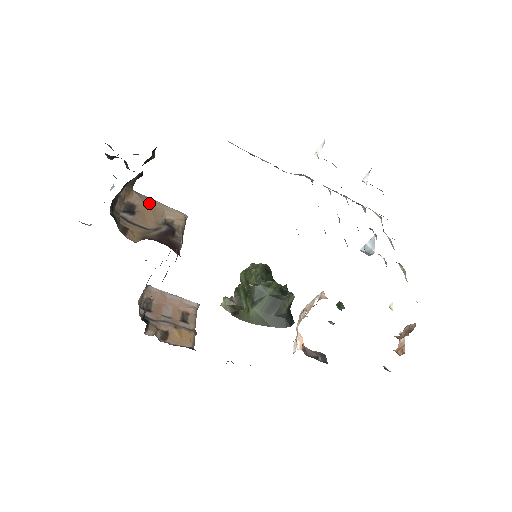
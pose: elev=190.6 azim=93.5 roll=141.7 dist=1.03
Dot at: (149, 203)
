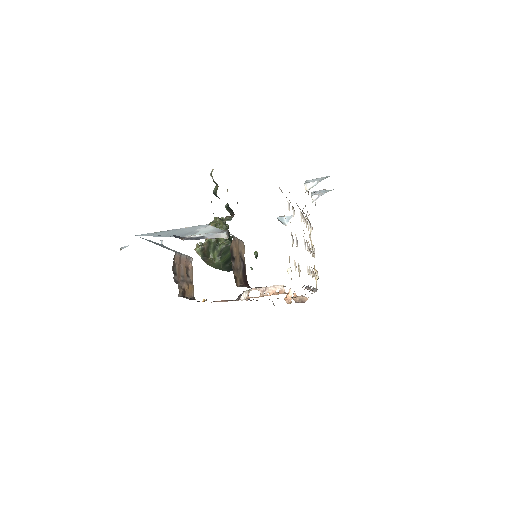
Dot at: (236, 243)
